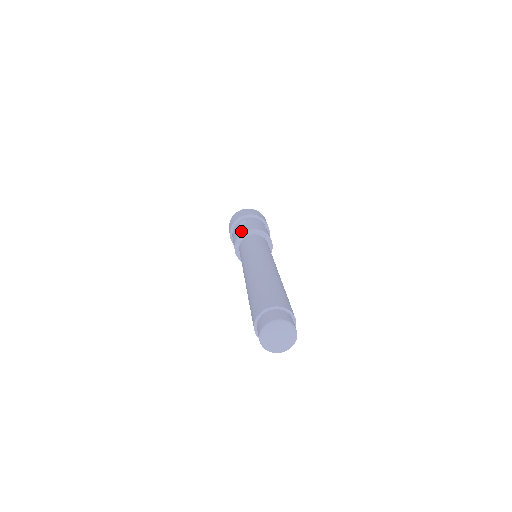
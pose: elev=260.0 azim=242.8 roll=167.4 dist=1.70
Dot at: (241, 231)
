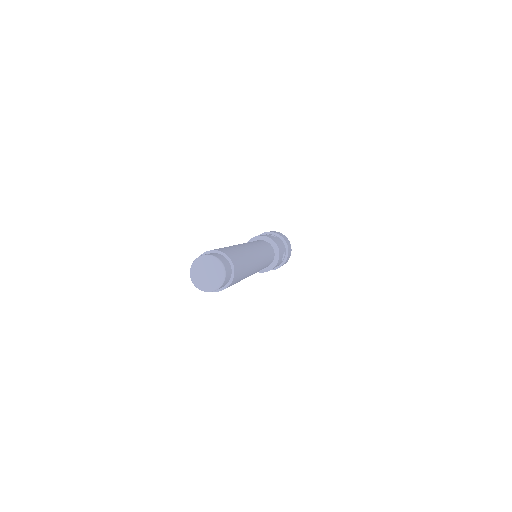
Dot at: occluded
